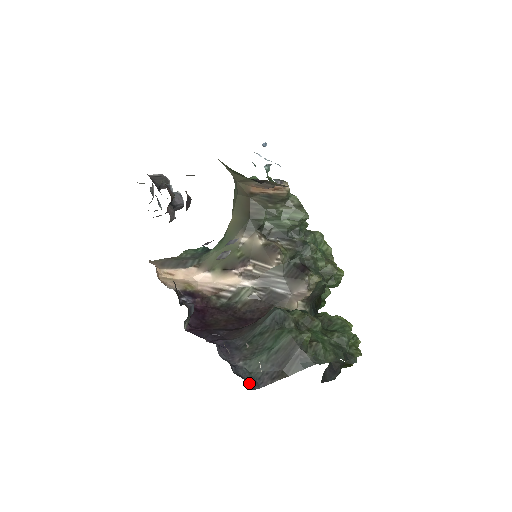
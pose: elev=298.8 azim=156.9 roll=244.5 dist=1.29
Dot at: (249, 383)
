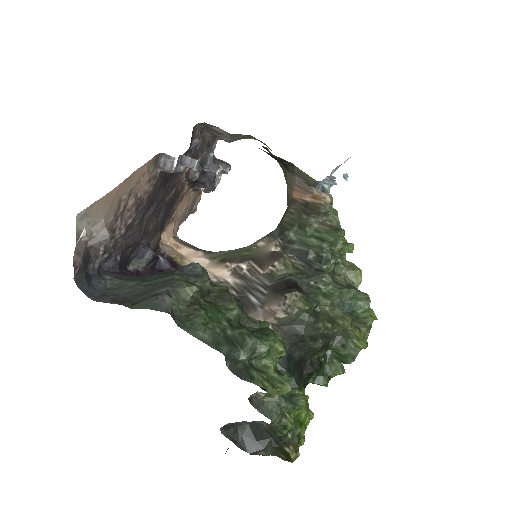
Dot at: (88, 286)
